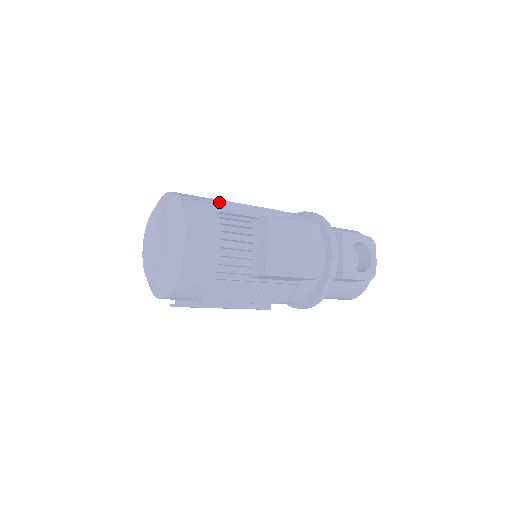
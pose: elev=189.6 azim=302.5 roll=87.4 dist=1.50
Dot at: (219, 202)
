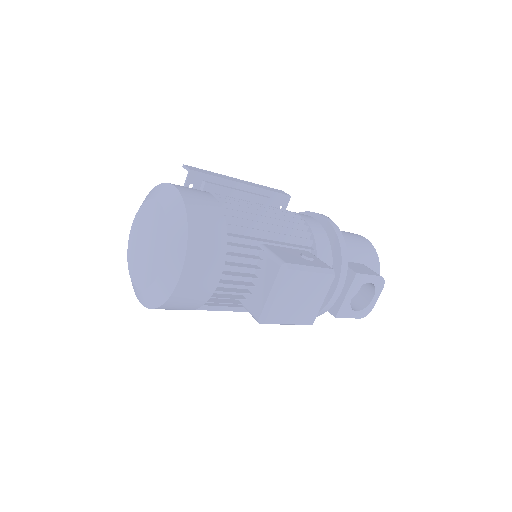
Dot at: (233, 217)
